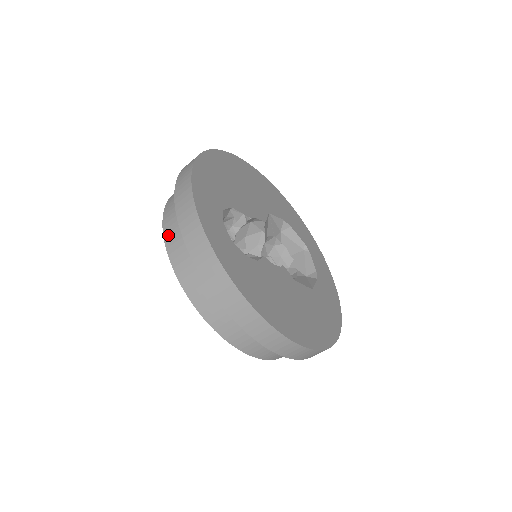
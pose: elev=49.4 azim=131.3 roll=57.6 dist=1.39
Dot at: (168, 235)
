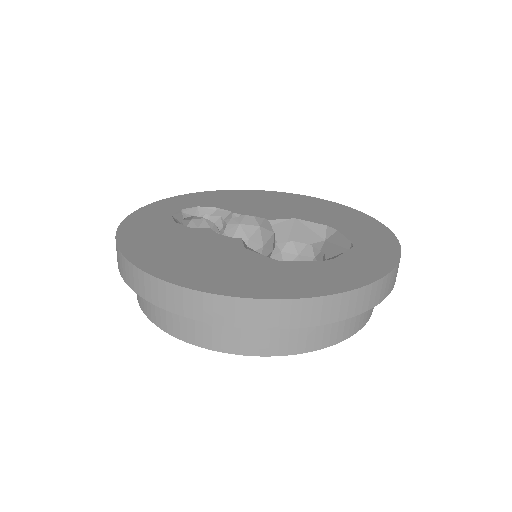
Dot at: occluded
